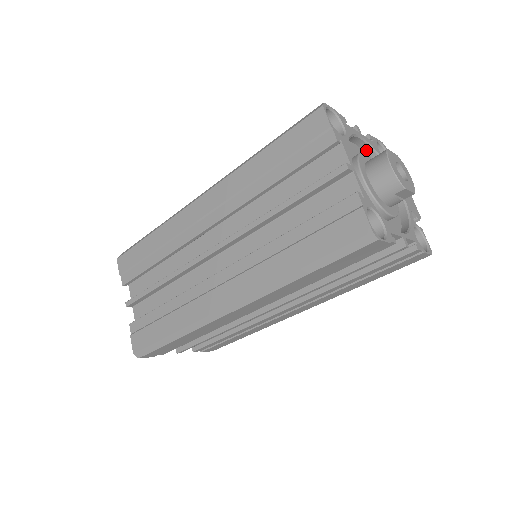
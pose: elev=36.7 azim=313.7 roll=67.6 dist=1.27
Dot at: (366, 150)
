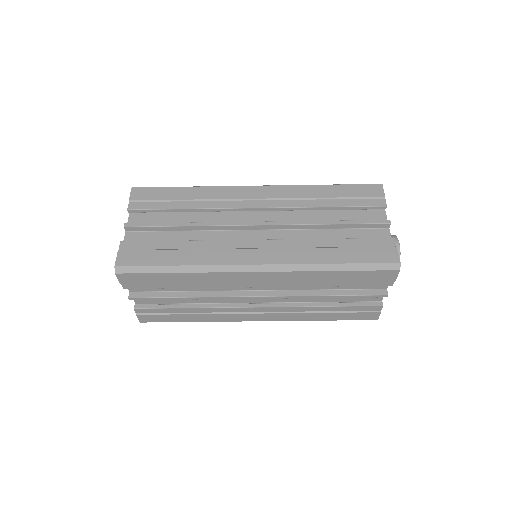
Dot at: occluded
